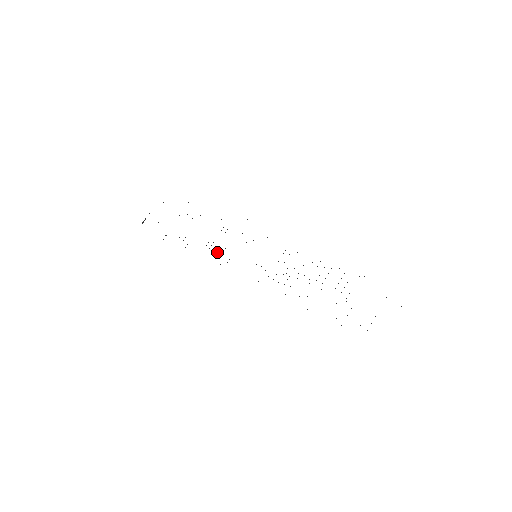
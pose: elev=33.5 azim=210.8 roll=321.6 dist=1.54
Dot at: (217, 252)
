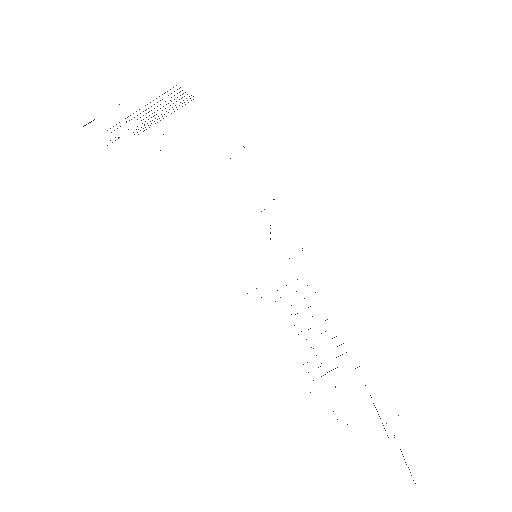
Dot at: occluded
